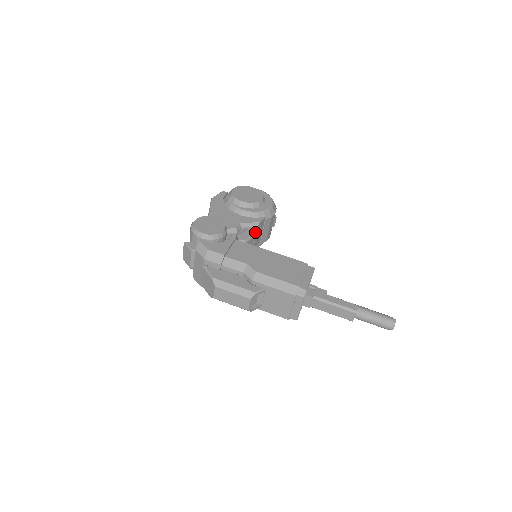
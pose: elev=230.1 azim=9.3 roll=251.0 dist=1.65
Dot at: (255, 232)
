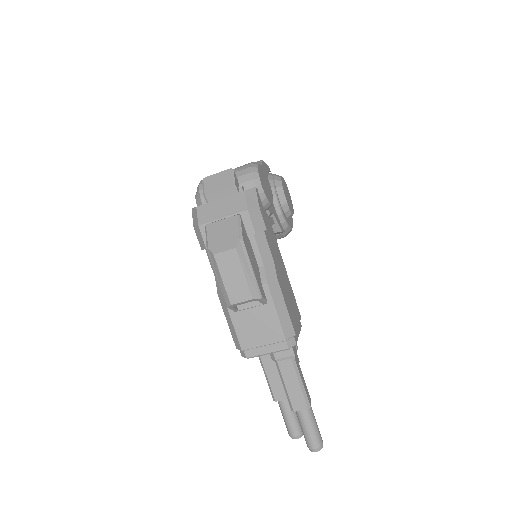
Dot at: occluded
